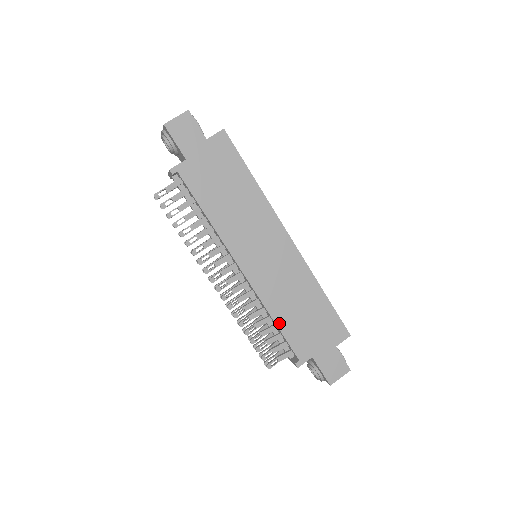
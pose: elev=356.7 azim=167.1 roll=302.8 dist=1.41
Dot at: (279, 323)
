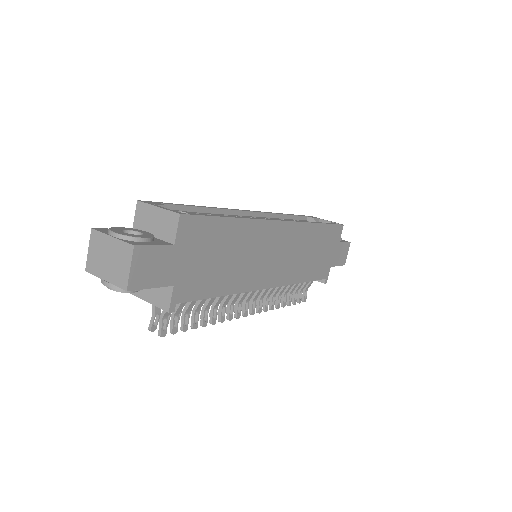
Dot at: (306, 279)
